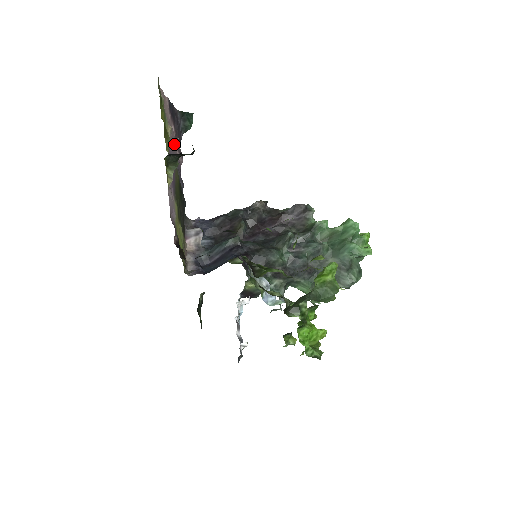
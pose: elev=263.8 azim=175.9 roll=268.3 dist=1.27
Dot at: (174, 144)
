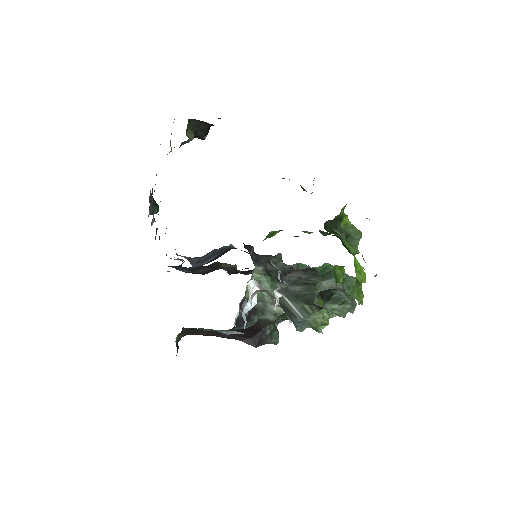
Dot at: occluded
